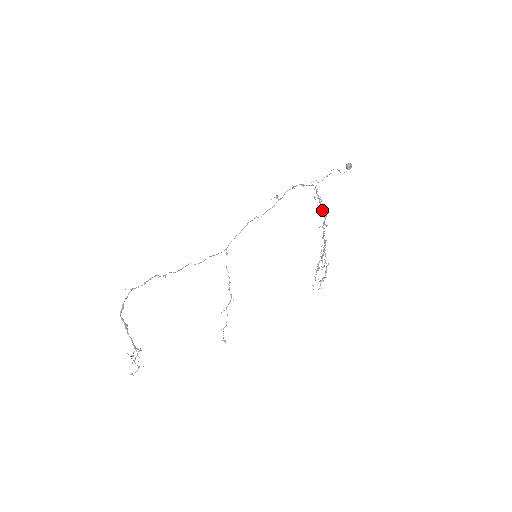
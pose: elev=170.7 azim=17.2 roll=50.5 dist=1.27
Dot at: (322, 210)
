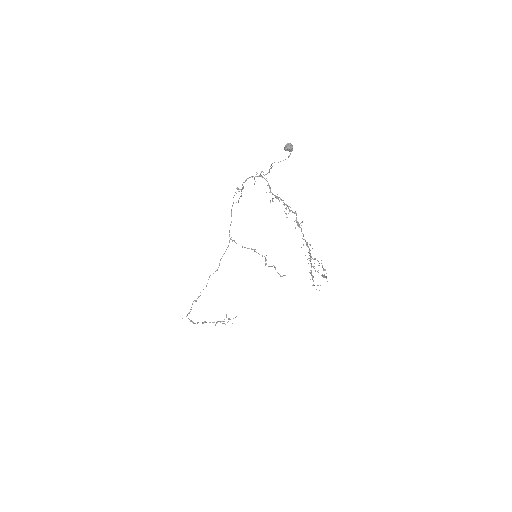
Dot at: occluded
